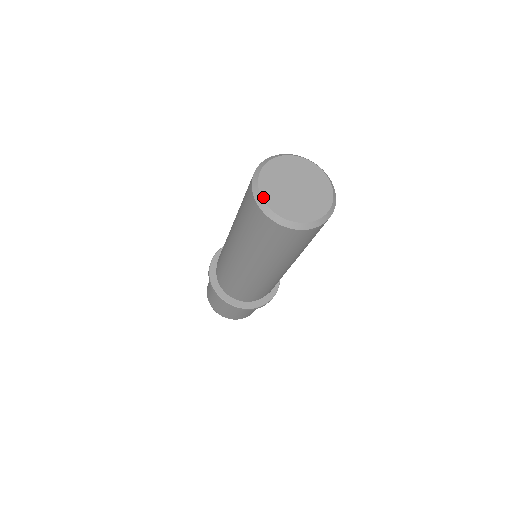
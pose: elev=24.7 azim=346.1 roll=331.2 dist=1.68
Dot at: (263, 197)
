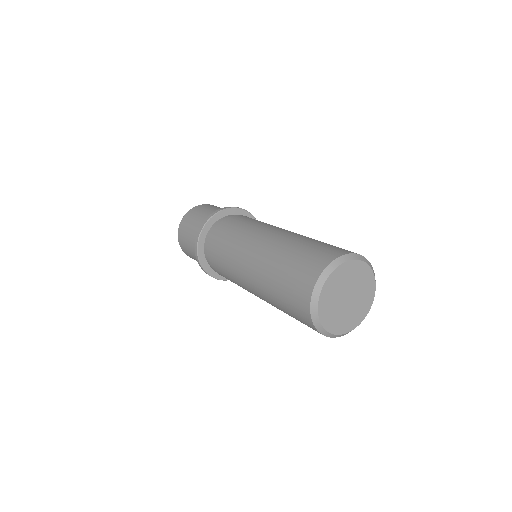
Dot at: (320, 316)
